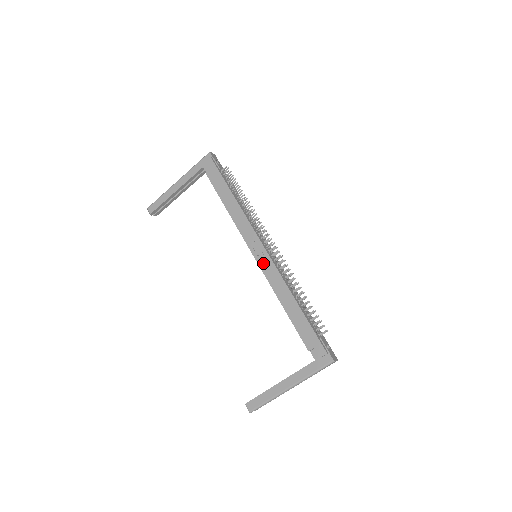
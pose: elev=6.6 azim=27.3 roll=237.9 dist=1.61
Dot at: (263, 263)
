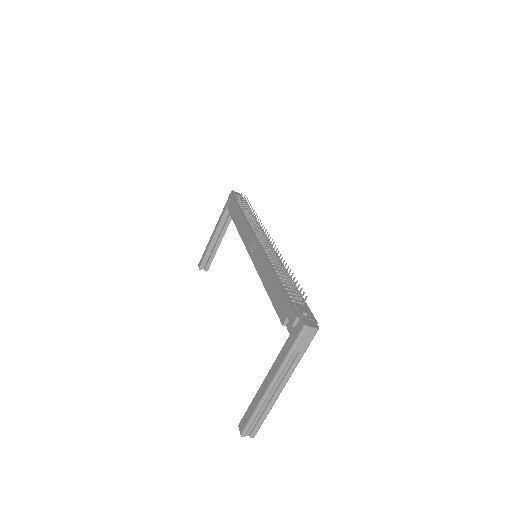
Dot at: (254, 255)
